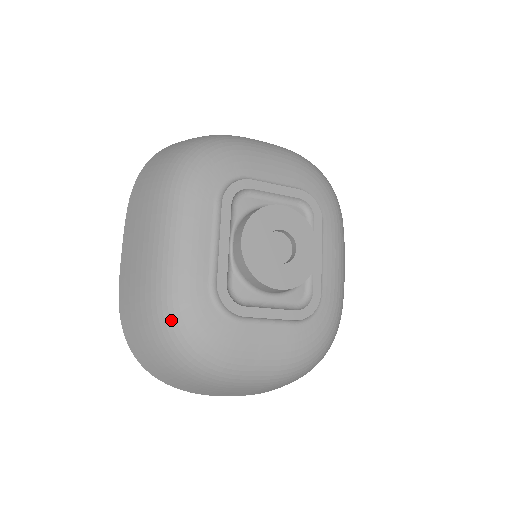
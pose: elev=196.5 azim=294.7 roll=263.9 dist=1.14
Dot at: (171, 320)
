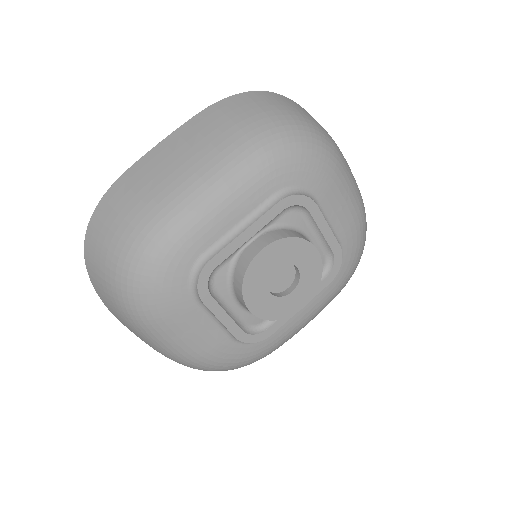
Dot at: (146, 250)
